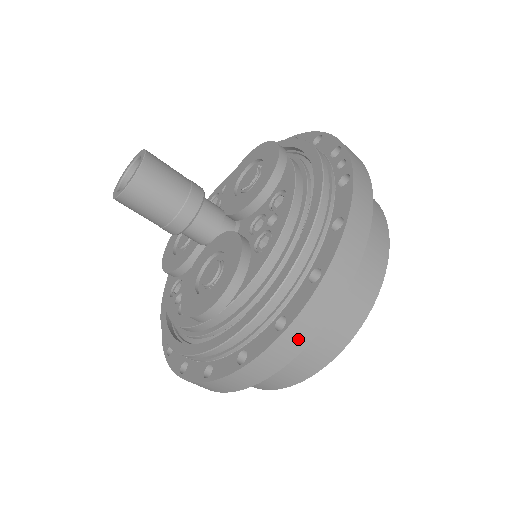
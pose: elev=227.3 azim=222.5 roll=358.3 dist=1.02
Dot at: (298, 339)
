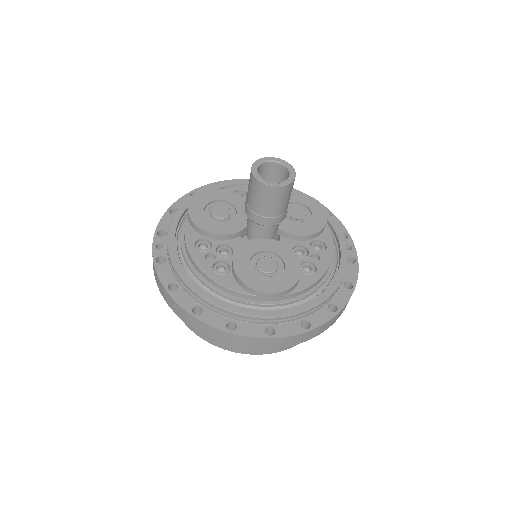
Dot at: (306, 337)
